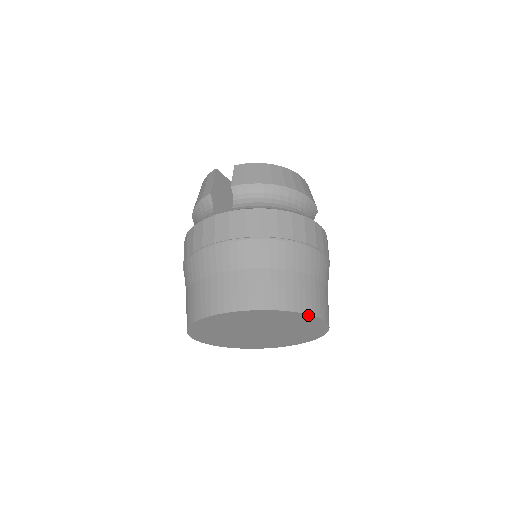
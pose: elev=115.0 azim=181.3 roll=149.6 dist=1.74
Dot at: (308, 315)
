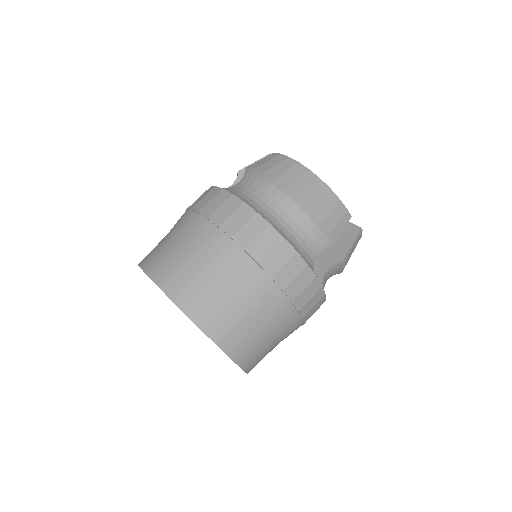
Dot at: (188, 316)
